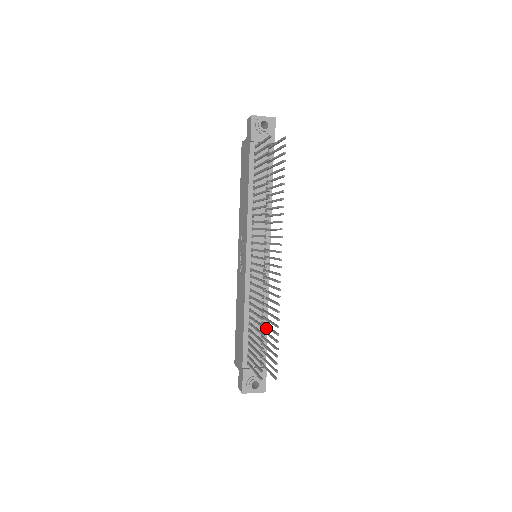
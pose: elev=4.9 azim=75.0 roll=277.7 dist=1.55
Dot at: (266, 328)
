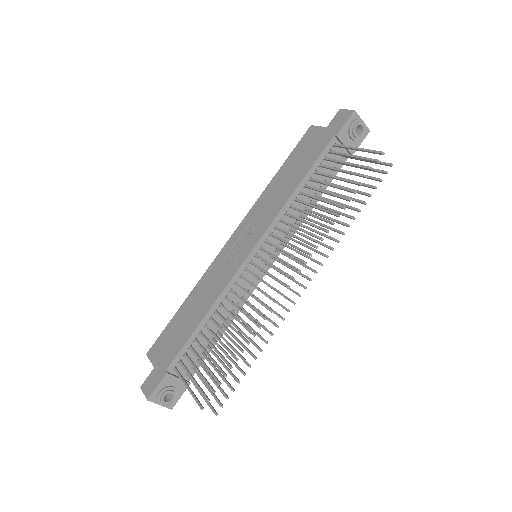
Dot at: (217, 340)
